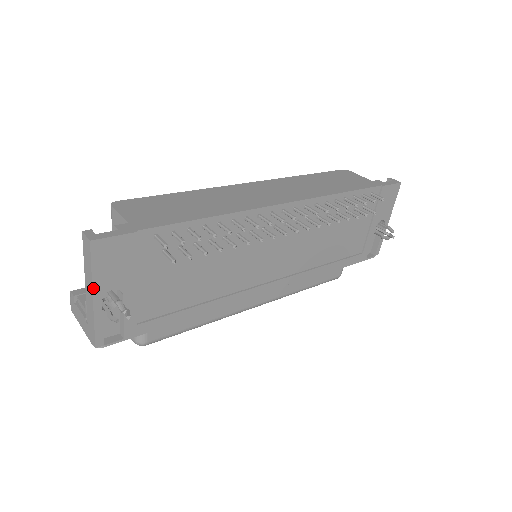
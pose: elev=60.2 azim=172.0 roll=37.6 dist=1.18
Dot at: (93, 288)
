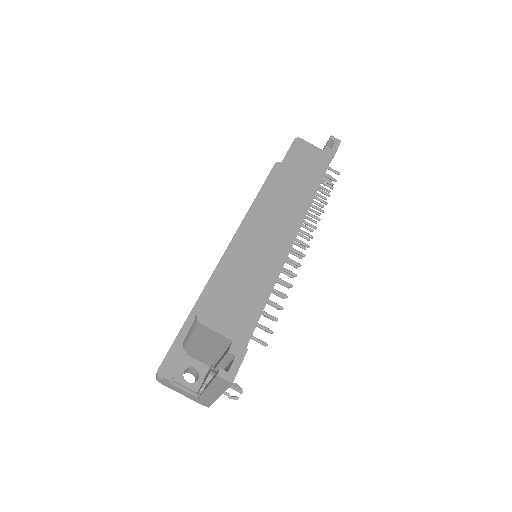
Dot at: occluded
